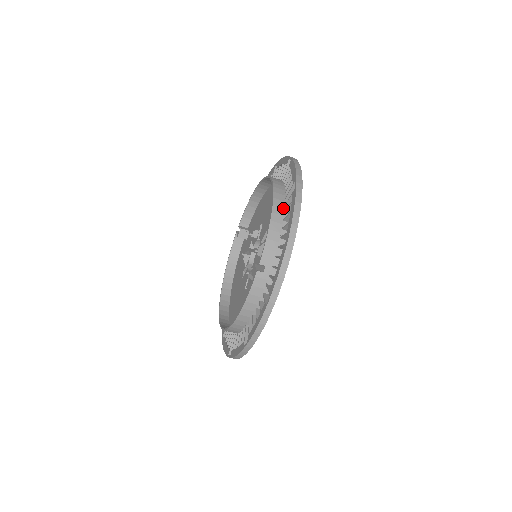
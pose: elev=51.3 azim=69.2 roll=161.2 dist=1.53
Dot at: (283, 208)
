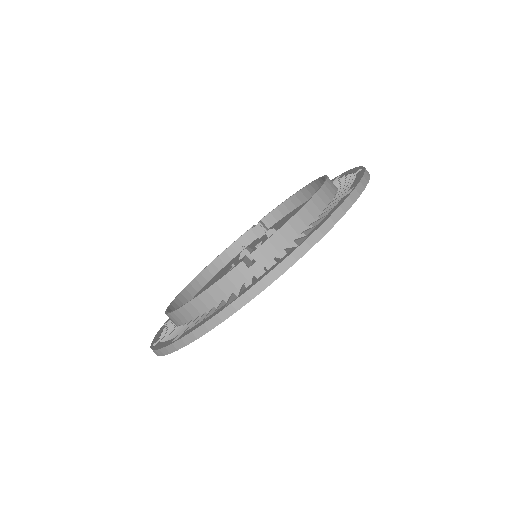
Dot at: (320, 211)
